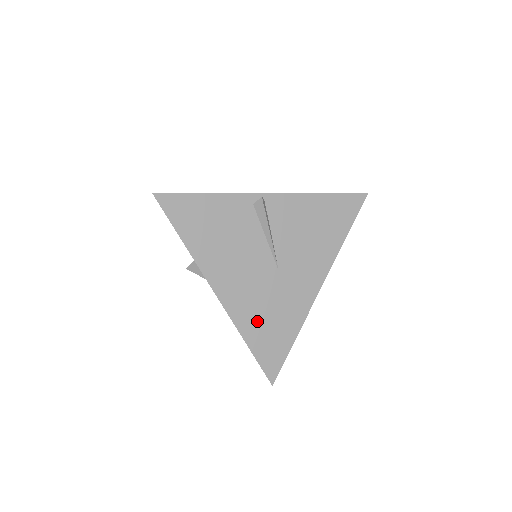
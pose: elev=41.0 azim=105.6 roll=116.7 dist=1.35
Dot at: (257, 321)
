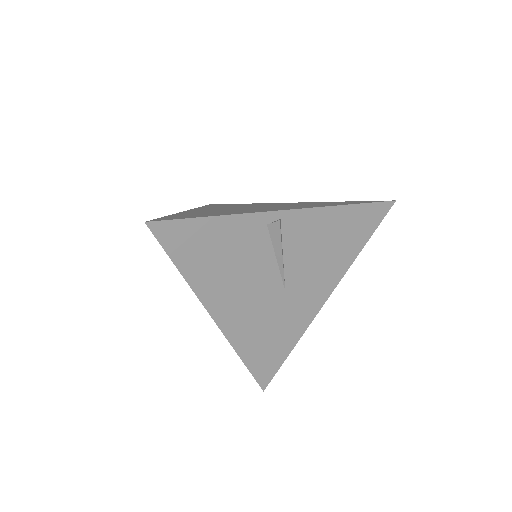
Dot at: (256, 340)
